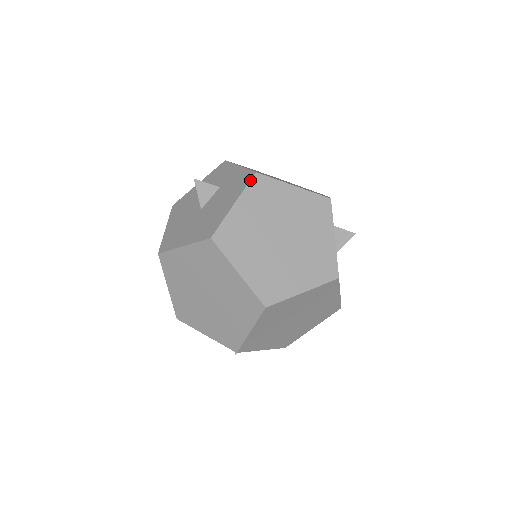
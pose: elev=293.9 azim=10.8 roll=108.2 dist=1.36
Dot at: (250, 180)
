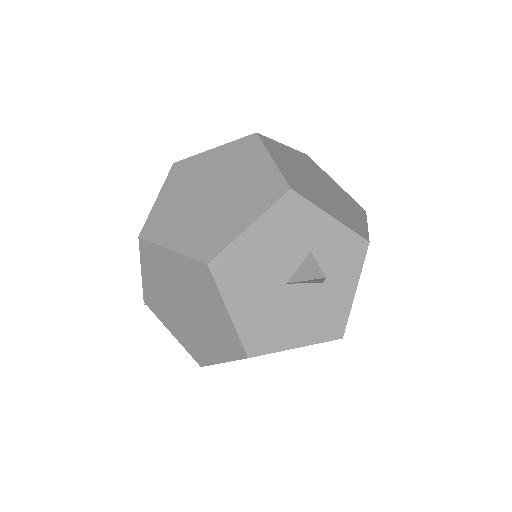
Dot at: (245, 136)
